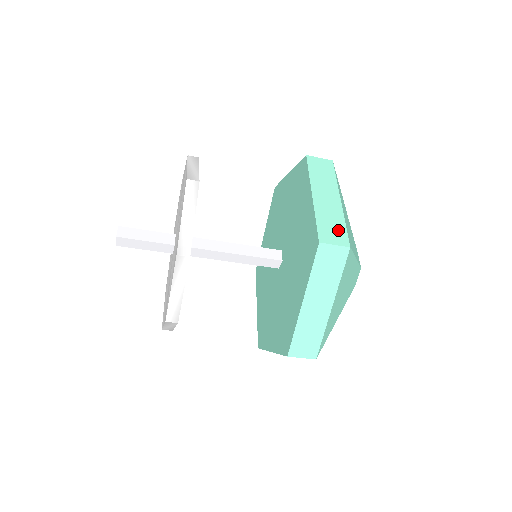
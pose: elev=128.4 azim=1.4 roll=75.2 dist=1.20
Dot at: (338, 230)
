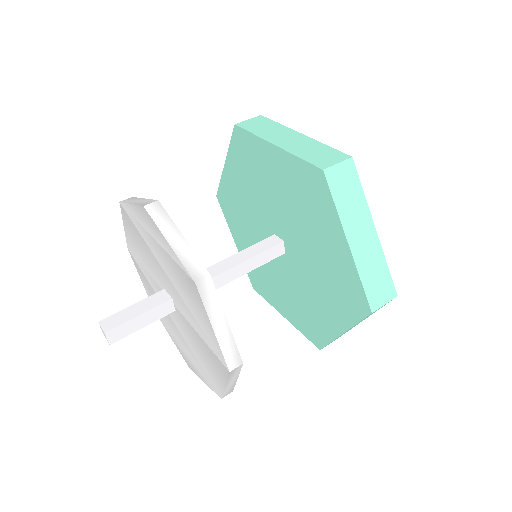
Dot at: (327, 152)
